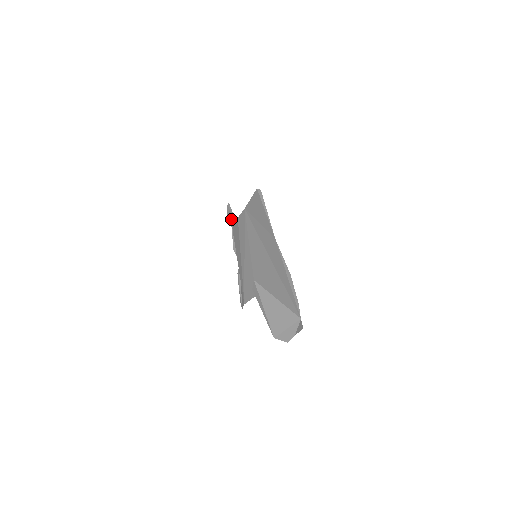
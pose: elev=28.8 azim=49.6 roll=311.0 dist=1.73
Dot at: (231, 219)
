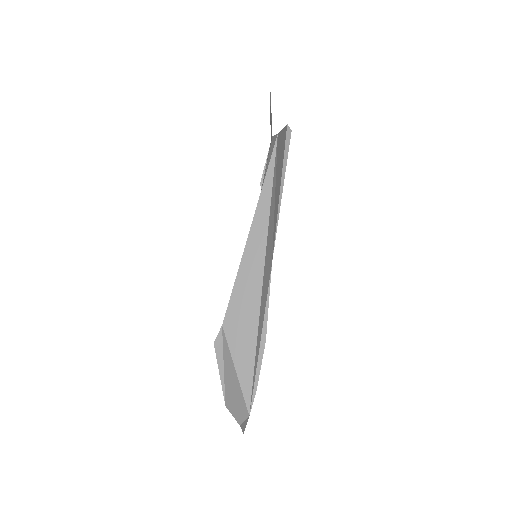
Dot at: occluded
